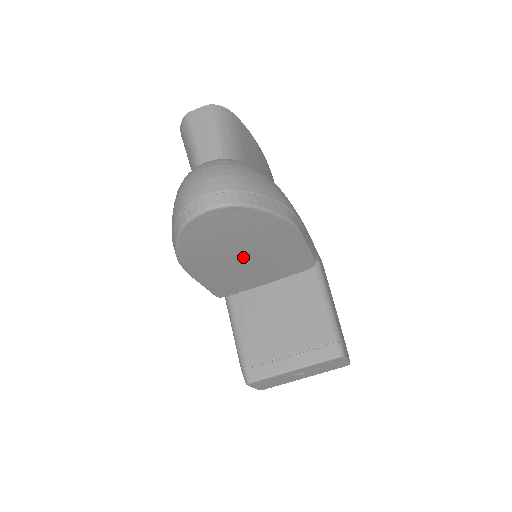
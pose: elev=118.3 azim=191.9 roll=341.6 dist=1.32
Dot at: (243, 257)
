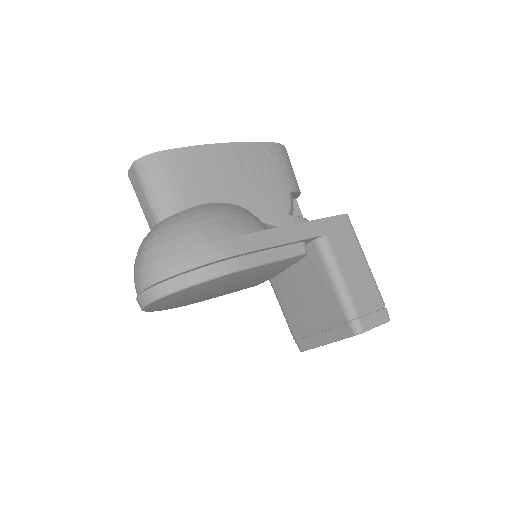
Dot at: (222, 290)
